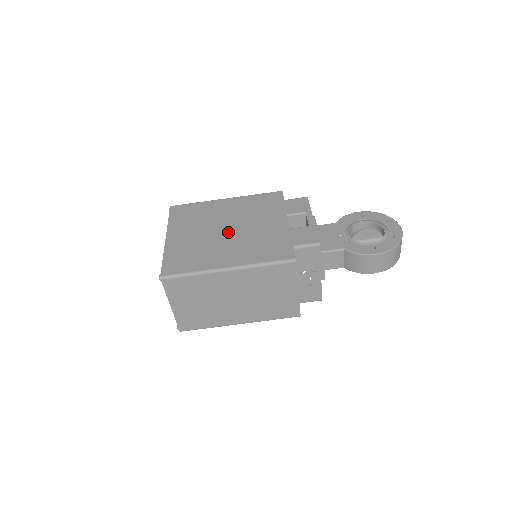
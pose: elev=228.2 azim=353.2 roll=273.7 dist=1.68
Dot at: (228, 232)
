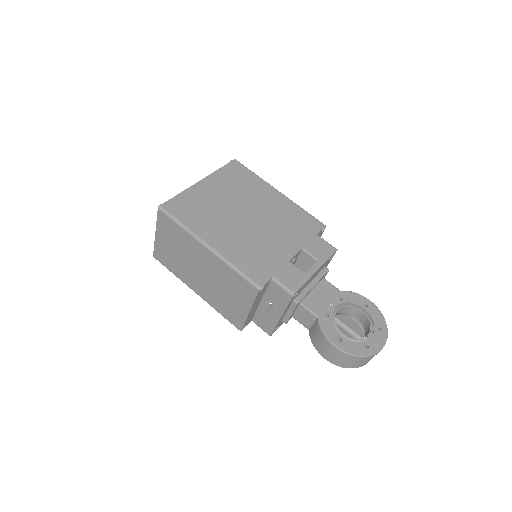
Dot at: (245, 219)
